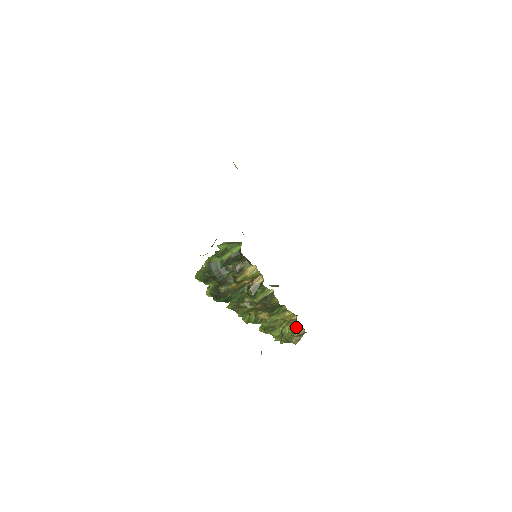
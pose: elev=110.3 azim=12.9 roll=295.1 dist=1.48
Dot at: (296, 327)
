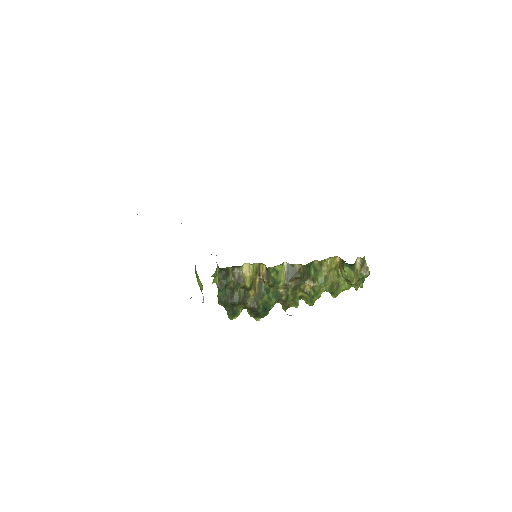
Dot at: (346, 264)
